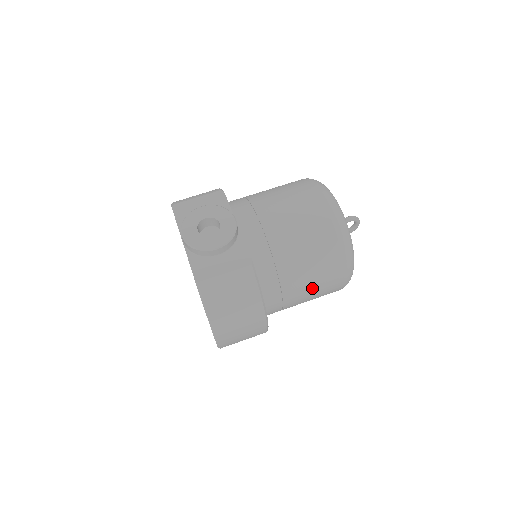
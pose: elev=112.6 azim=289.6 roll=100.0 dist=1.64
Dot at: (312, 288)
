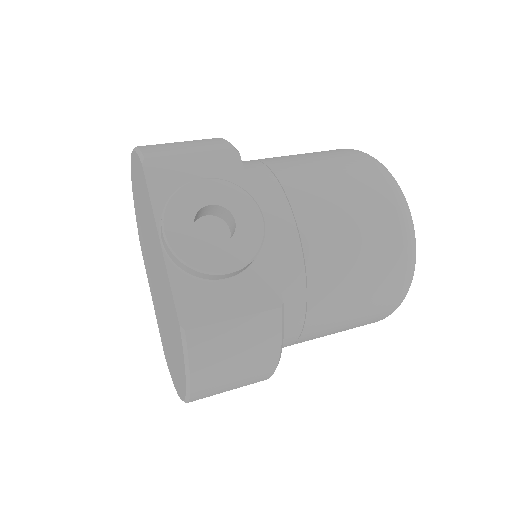
Dot at: (340, 329)
